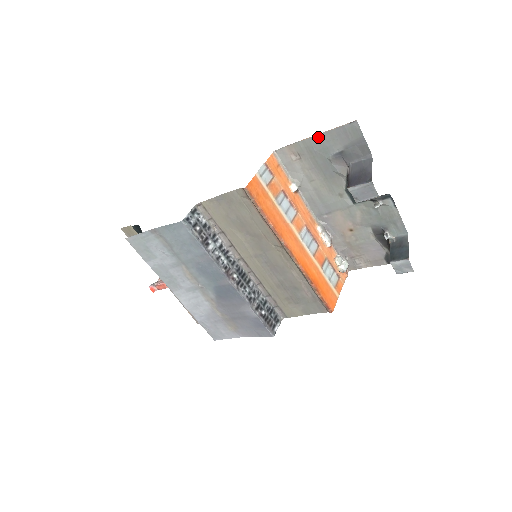
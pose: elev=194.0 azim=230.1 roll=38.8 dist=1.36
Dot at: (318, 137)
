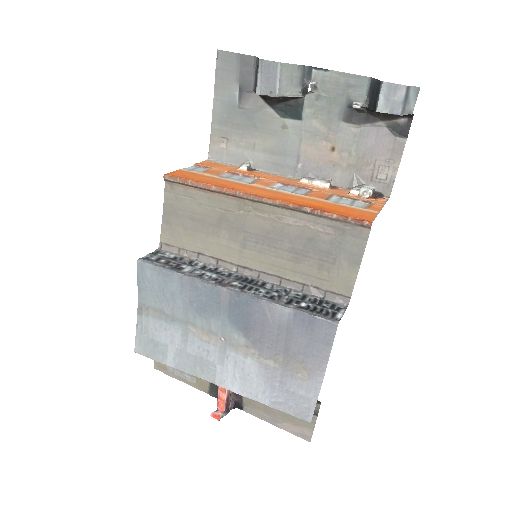
Dot at: (216, 103)
